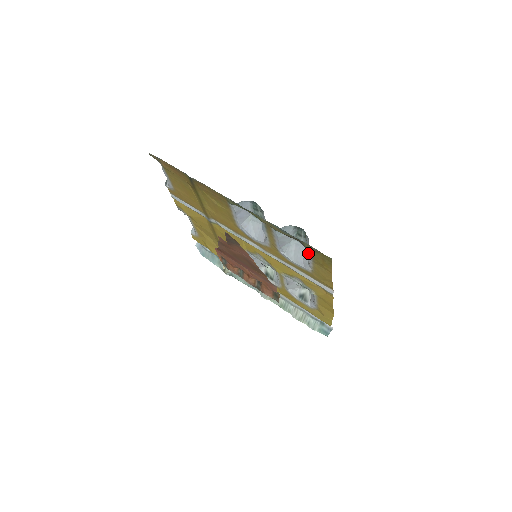
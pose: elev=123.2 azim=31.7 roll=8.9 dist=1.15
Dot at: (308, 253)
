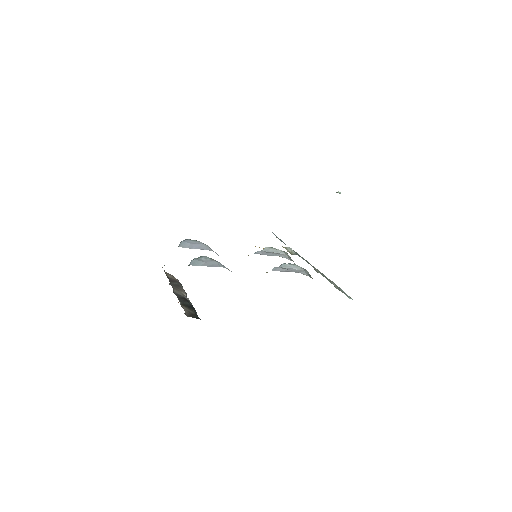
Dot at: occluded
